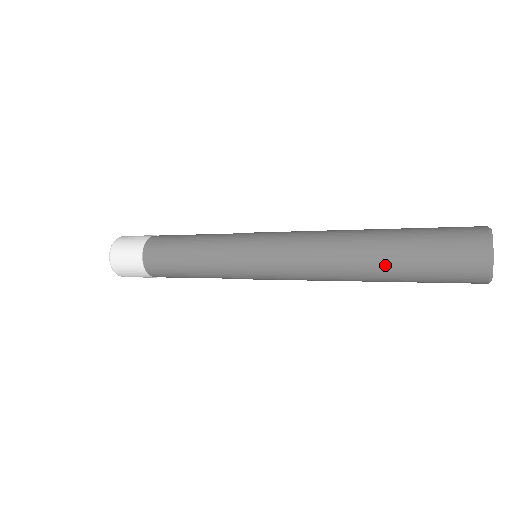
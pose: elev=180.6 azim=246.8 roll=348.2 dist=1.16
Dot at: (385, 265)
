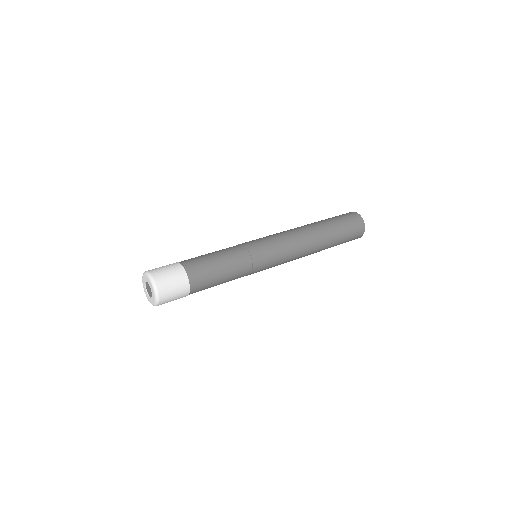
Dot at: occluded
